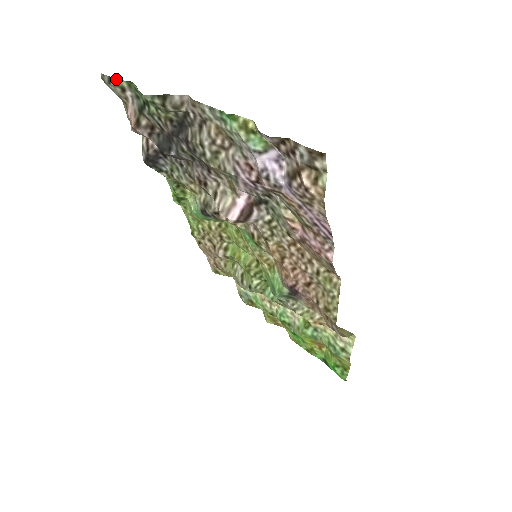
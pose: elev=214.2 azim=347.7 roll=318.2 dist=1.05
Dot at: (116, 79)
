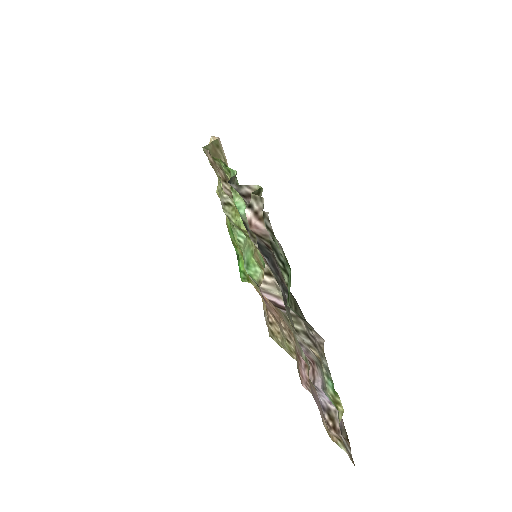
Dot at: (278, 246)
